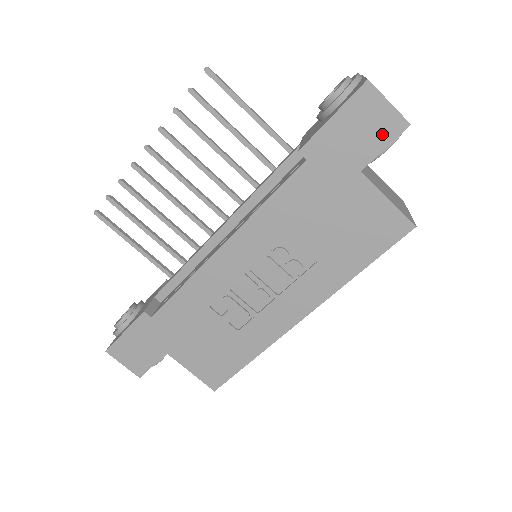
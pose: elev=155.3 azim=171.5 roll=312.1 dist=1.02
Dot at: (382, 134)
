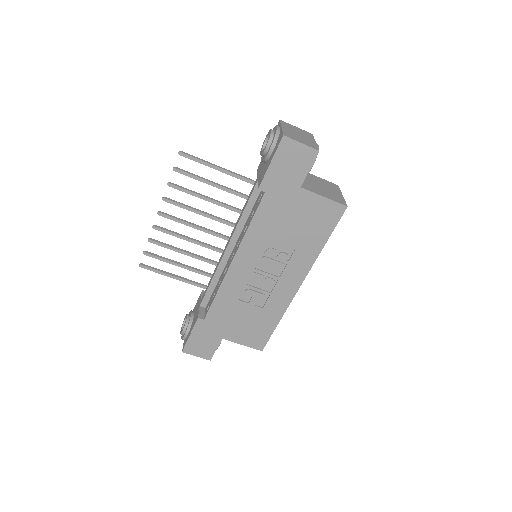
Dot at: (305, 162)
